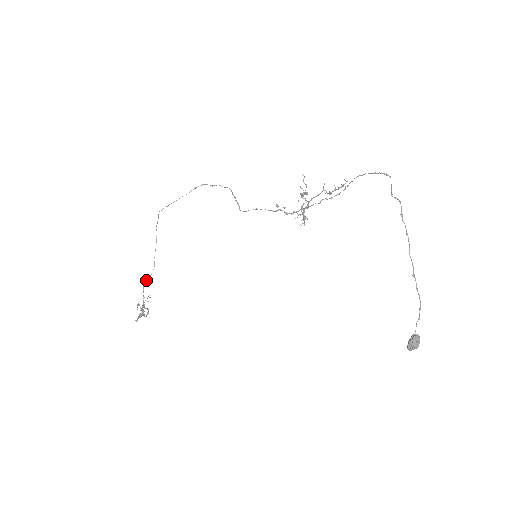
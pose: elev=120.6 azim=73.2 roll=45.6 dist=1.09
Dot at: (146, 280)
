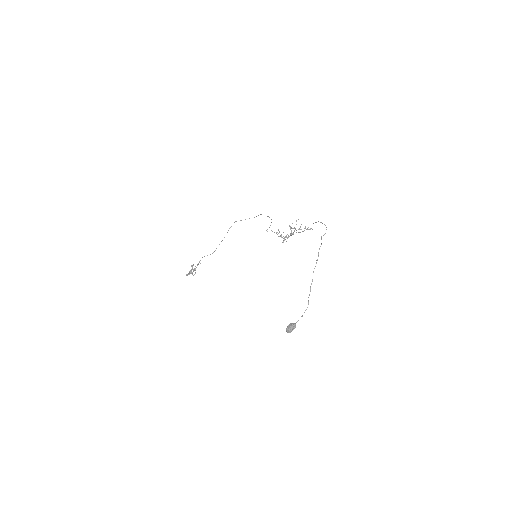
Dot at: occluded
